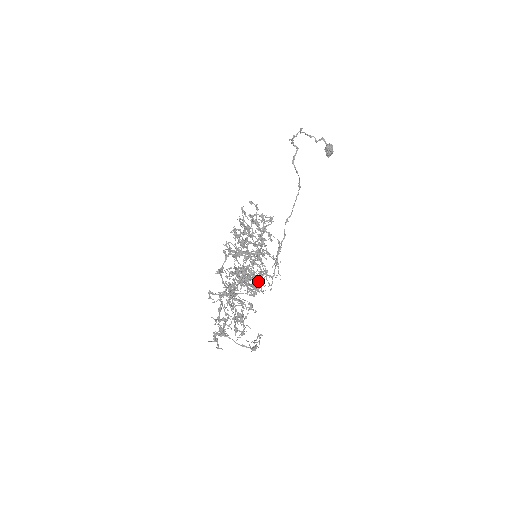
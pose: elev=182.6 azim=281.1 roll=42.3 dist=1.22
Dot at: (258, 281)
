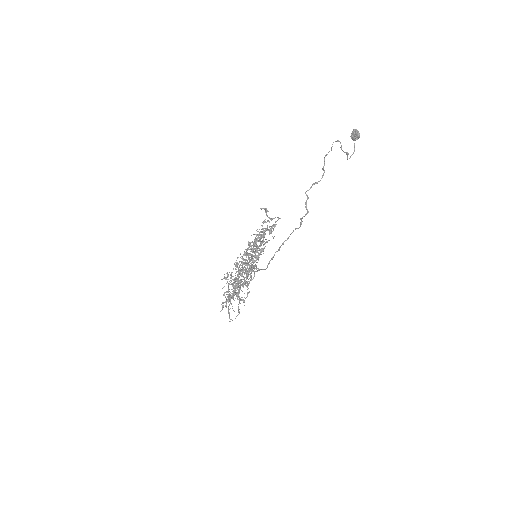
Dot at: (255, 254)
